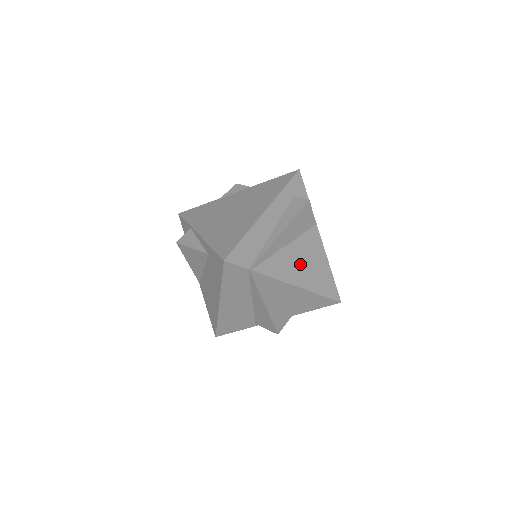
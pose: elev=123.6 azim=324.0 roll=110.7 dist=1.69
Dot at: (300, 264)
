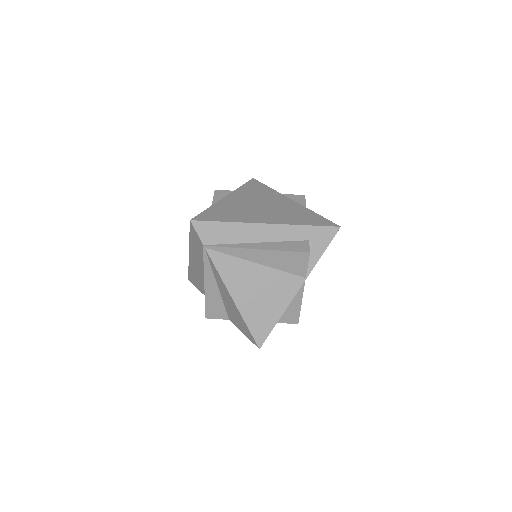
Dot at: (254, 287)
